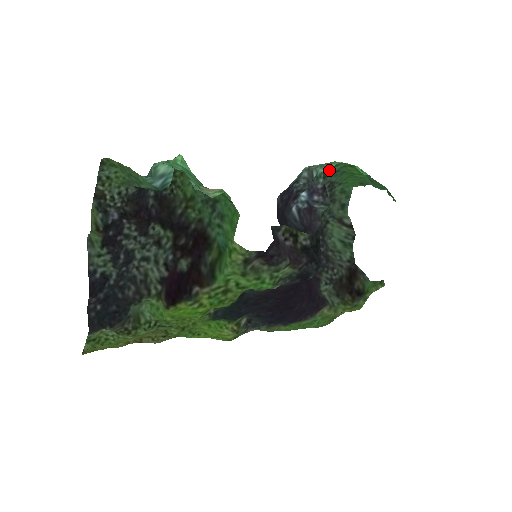
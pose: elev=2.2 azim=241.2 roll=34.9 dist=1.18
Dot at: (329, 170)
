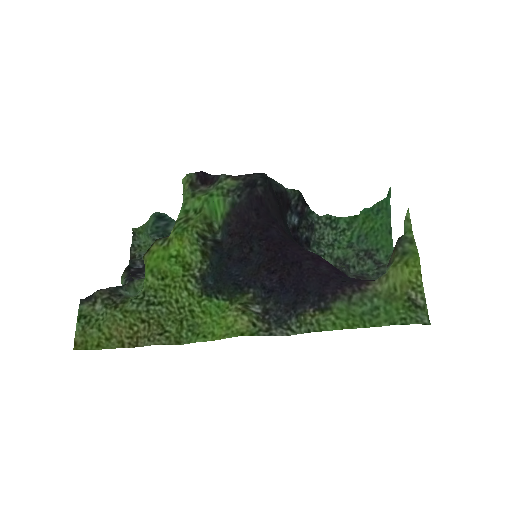
Dot at: (351, 240)
